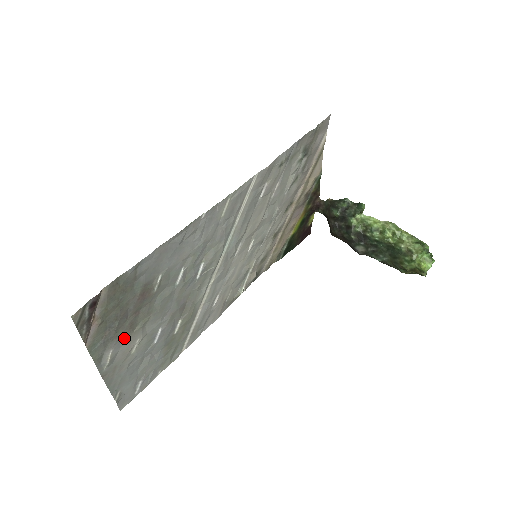
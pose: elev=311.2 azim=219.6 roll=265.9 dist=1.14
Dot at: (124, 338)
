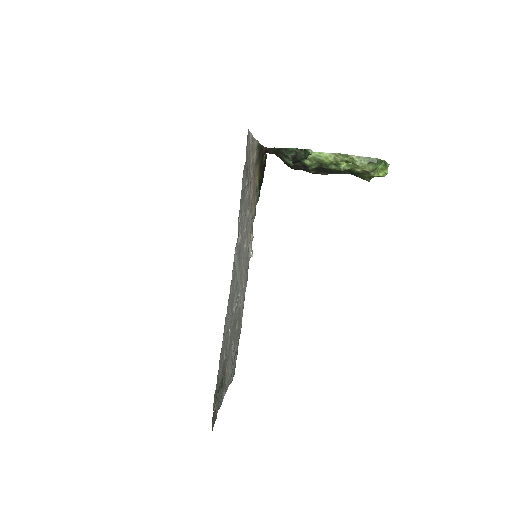
Dot at: occluded
